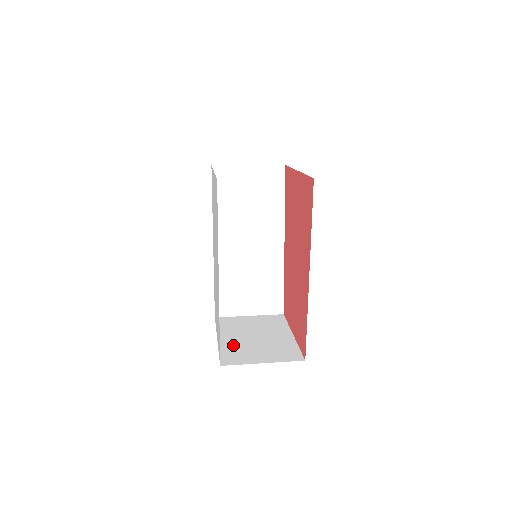
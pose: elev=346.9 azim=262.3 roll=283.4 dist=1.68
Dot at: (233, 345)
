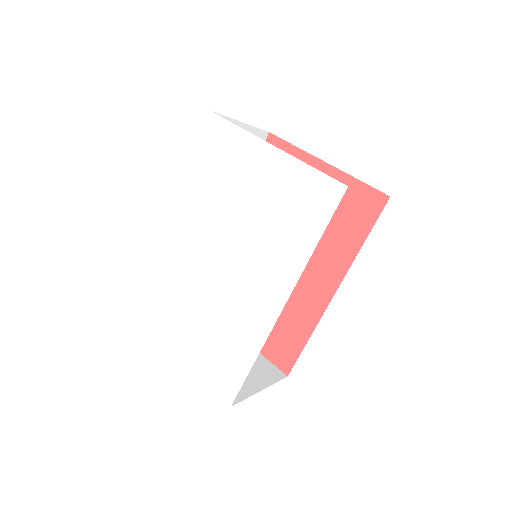
Dot at: occluded
